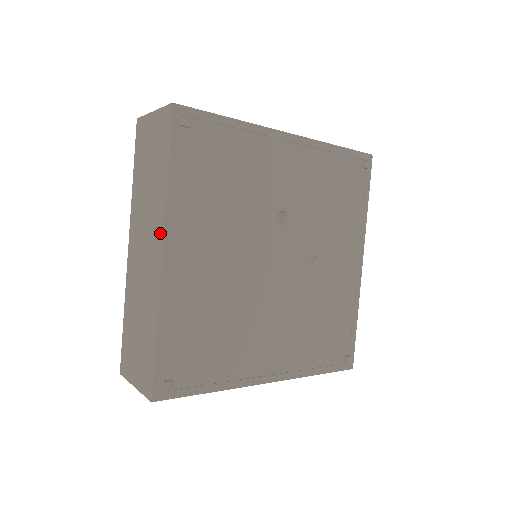
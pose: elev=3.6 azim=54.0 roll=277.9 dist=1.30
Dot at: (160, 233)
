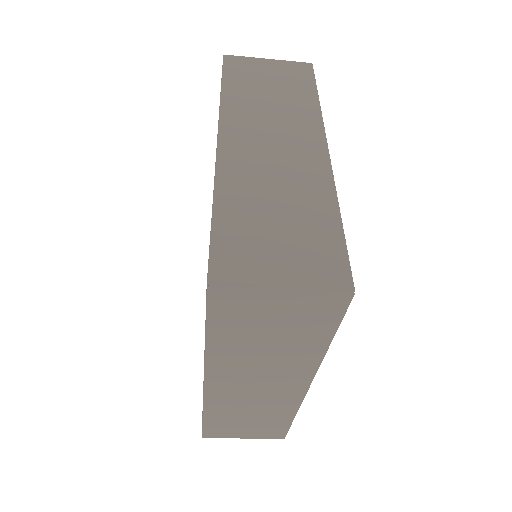
Dot at: (319, 133)
